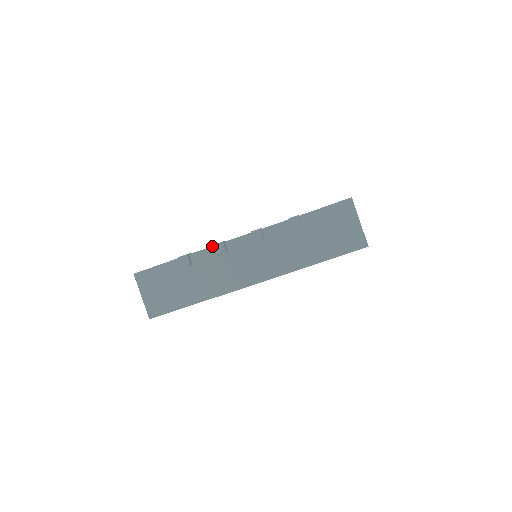
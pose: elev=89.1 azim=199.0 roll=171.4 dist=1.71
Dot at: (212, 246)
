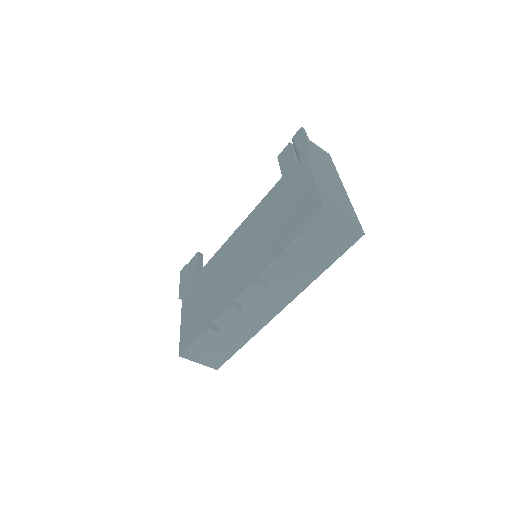
Dot at: (225, 309)
